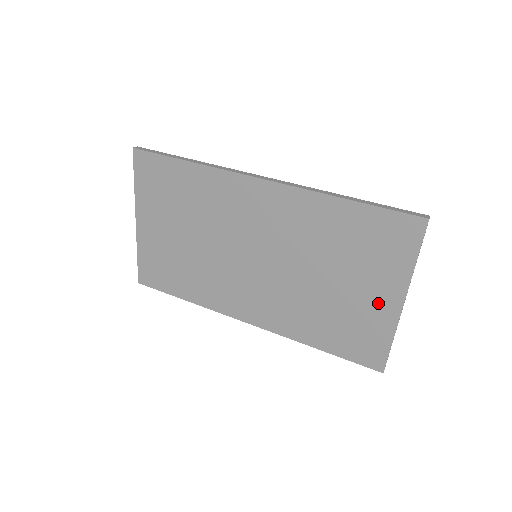
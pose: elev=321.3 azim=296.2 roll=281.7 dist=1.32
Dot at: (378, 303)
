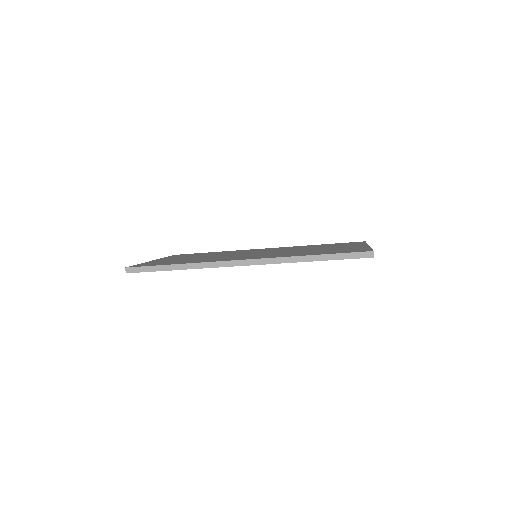
Dot at: (352, 247)
